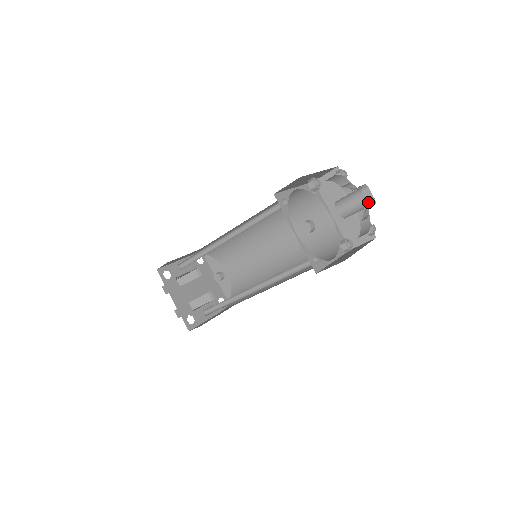
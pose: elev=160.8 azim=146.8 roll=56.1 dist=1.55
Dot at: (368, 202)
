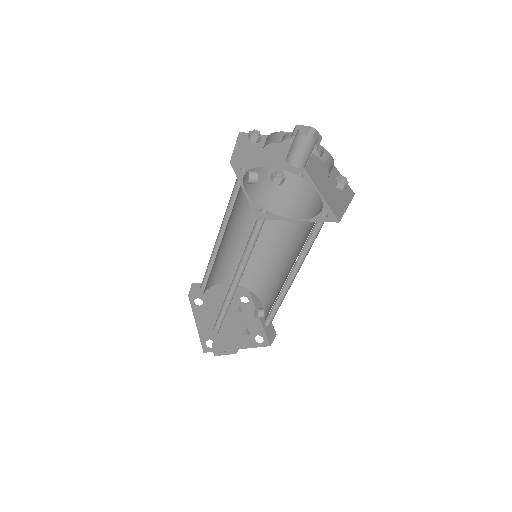
Dot at: (318, 144)
